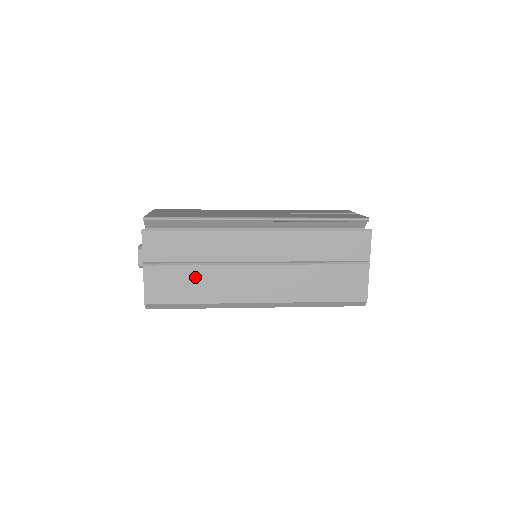
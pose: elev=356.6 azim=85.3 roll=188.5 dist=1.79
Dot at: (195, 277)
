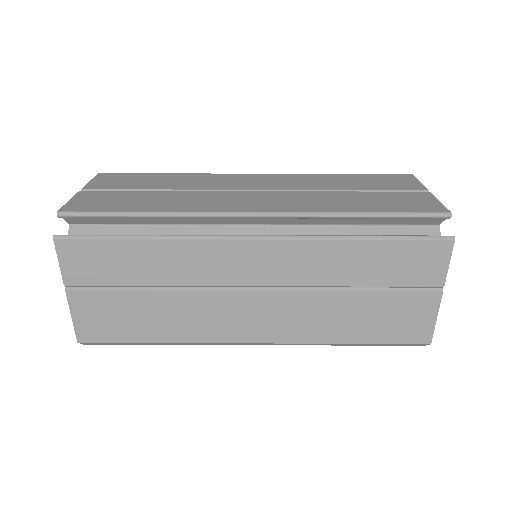
Dot at: (151, 307)
